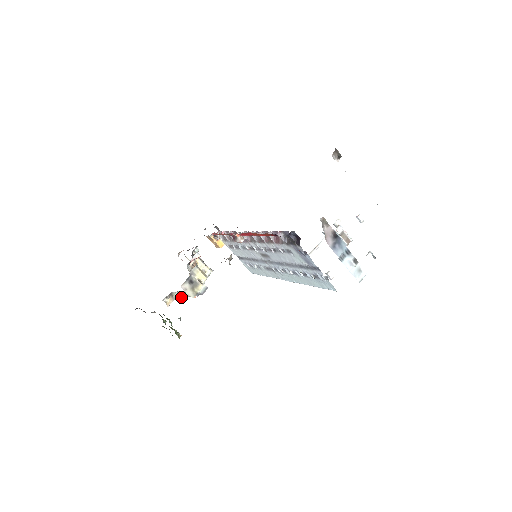
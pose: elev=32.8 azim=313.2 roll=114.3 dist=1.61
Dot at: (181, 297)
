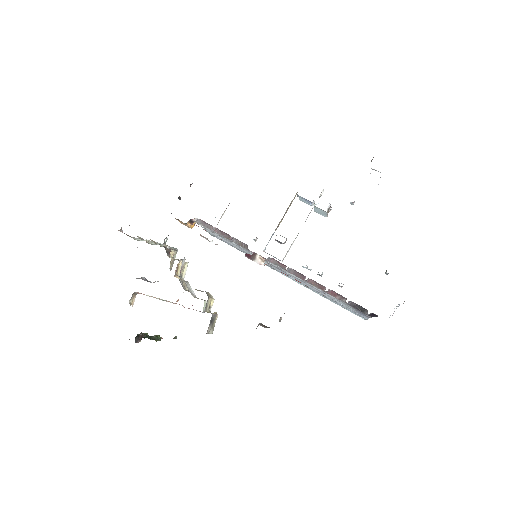
Dot at: (153, 297)
